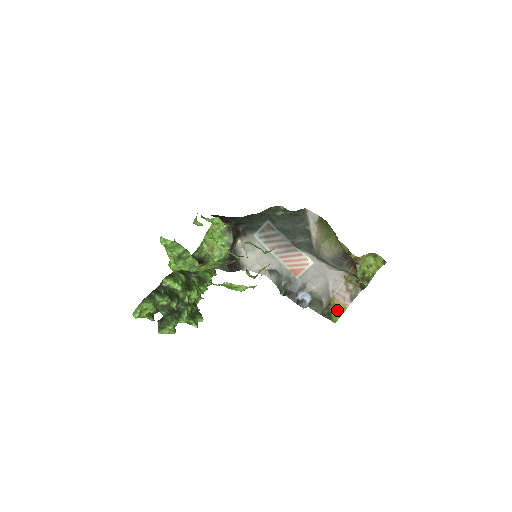
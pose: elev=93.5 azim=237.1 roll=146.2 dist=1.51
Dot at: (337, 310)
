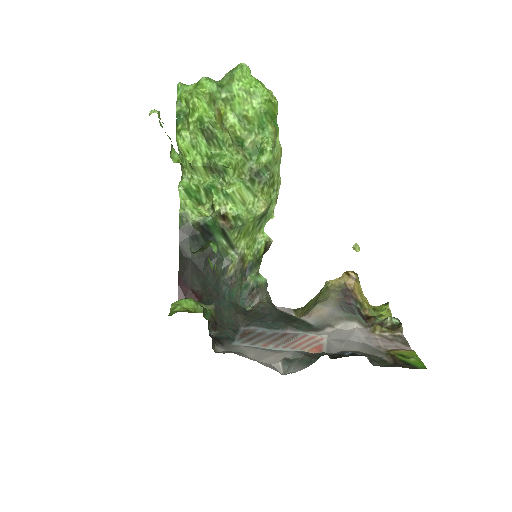
Dot at: (408, 357)
